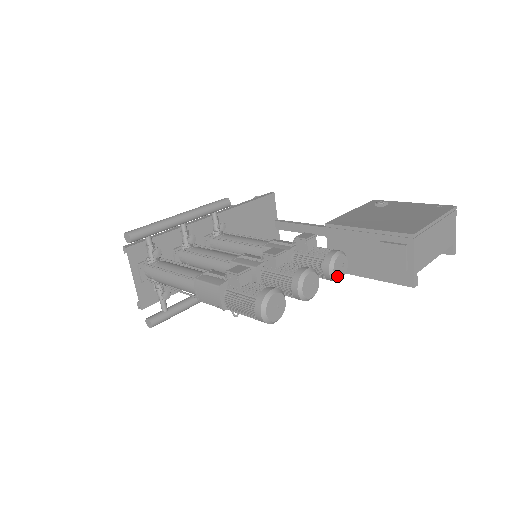
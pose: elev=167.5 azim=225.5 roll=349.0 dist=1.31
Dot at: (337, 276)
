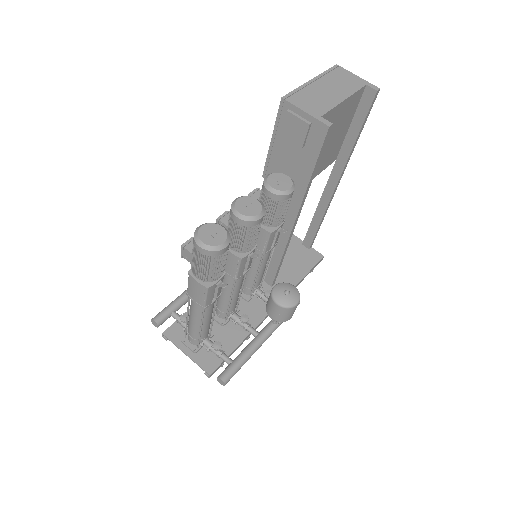
Dot at: (282, 189)
